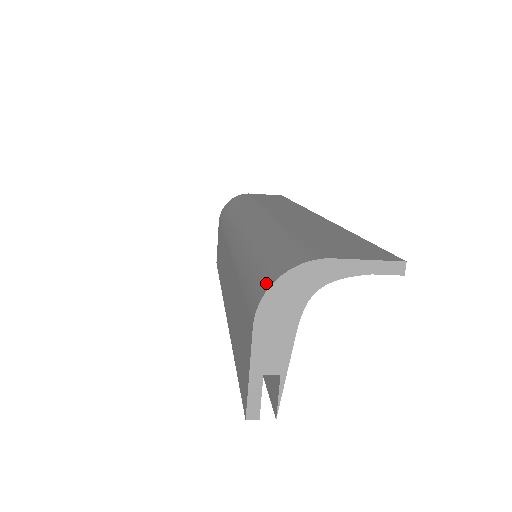
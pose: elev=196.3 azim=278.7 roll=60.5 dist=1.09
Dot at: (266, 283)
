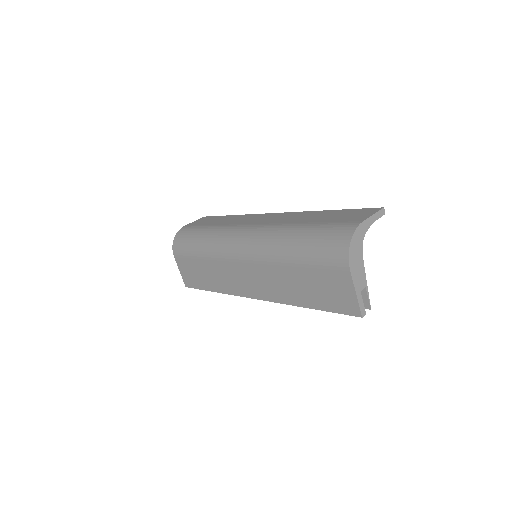
Dot at: (343, 248)
